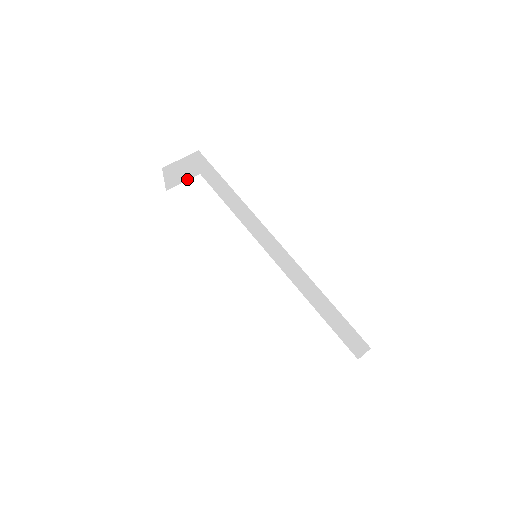
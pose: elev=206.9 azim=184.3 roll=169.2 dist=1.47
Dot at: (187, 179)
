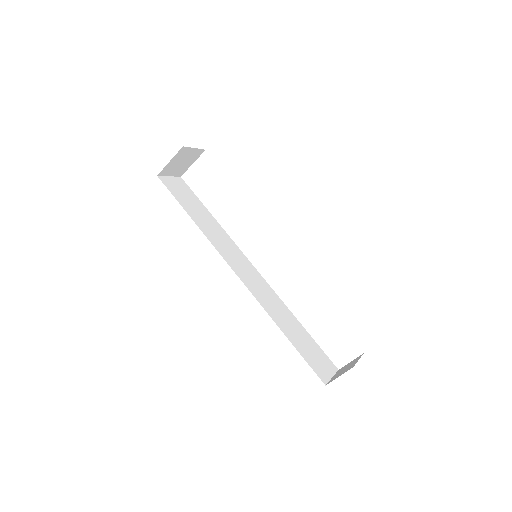
Dot at: (195, 160)
